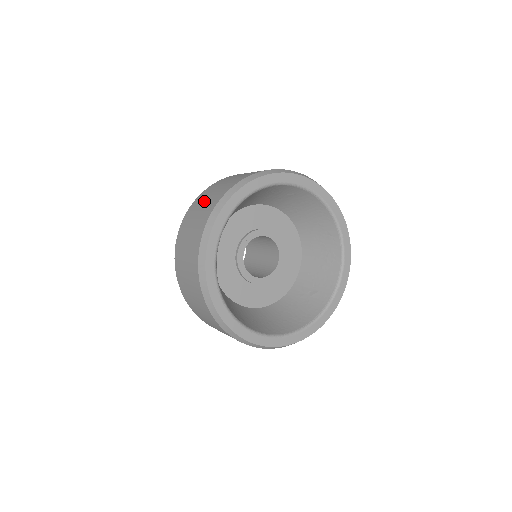
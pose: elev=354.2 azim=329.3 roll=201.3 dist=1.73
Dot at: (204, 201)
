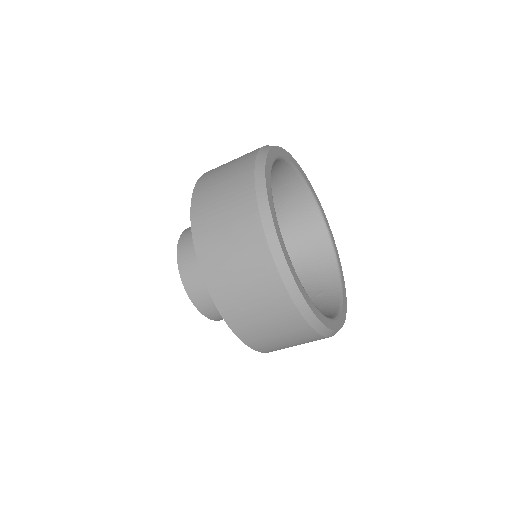
Dot at: (223, 169)
